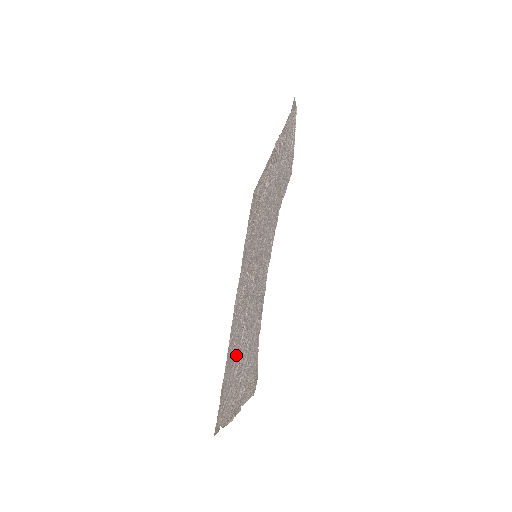
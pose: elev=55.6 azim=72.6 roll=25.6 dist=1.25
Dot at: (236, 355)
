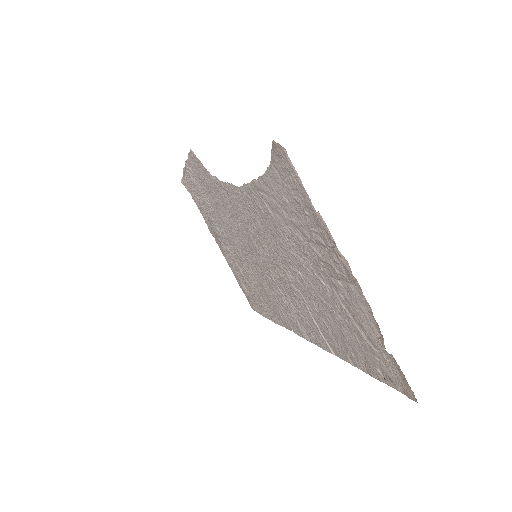
Dot at: (317, 295)
